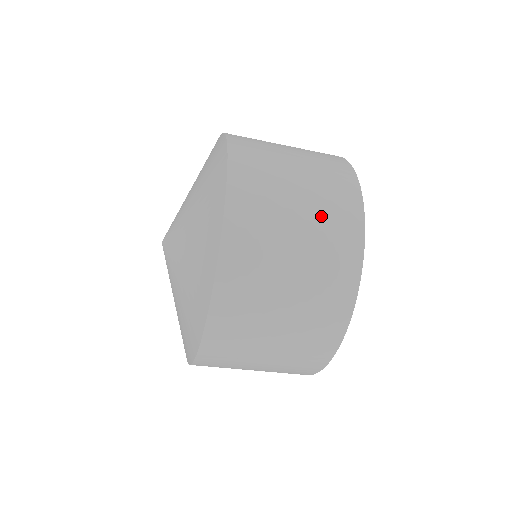
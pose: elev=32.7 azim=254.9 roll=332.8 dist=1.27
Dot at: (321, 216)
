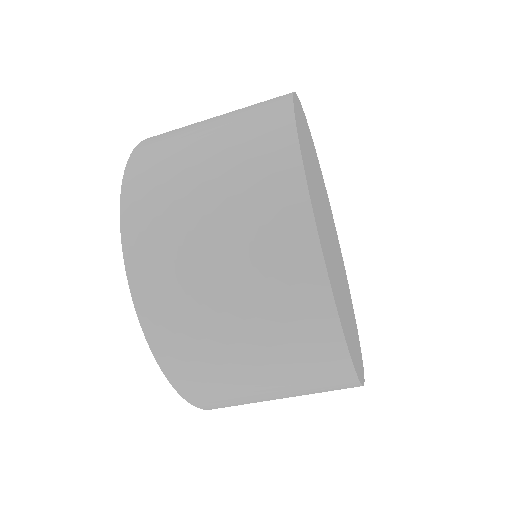
Dot at: occluded
